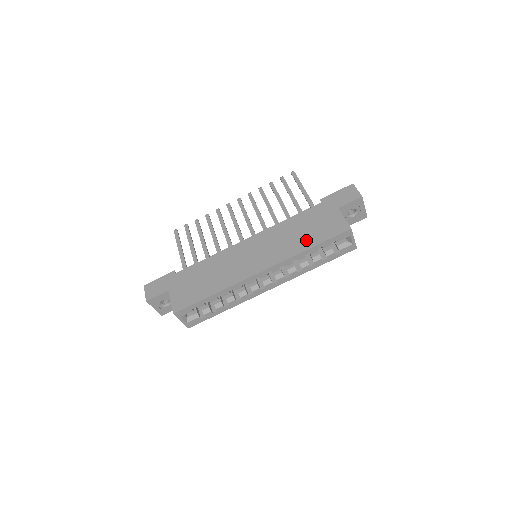
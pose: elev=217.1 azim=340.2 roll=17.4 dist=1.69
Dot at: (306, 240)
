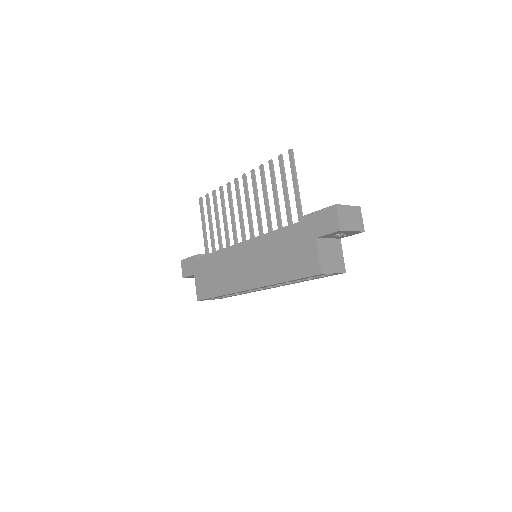
Dot at: (284, 270)
